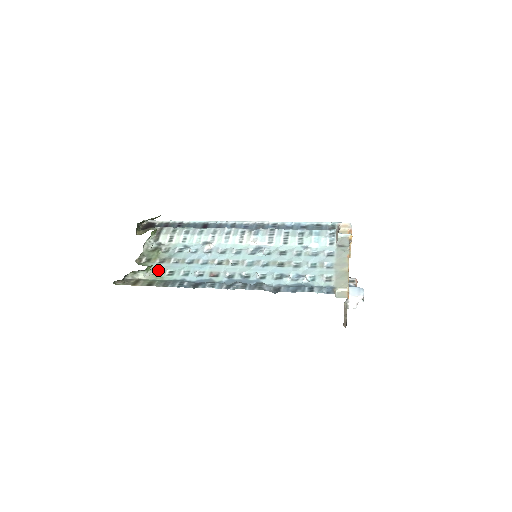
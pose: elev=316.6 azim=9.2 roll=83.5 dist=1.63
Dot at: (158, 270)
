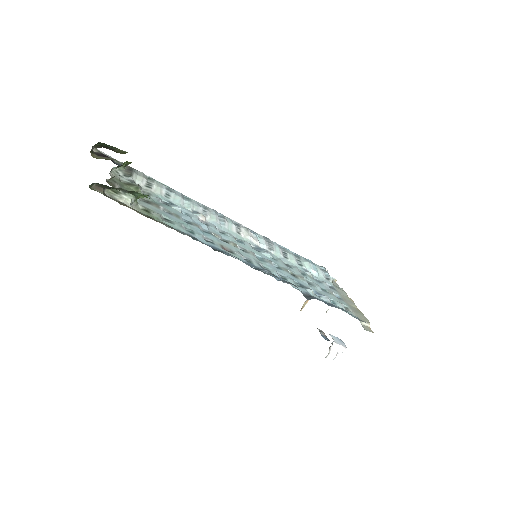
Dot at: (147, 208)
